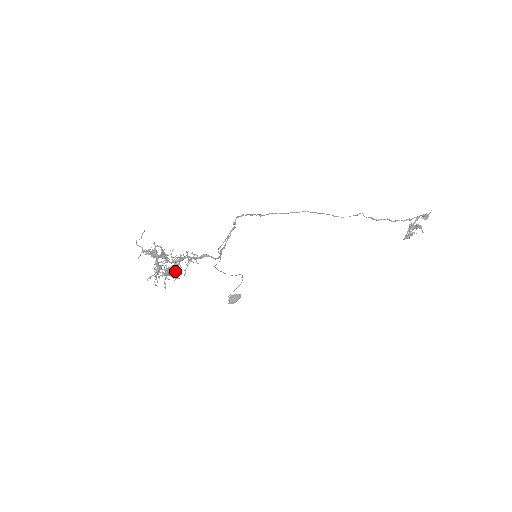
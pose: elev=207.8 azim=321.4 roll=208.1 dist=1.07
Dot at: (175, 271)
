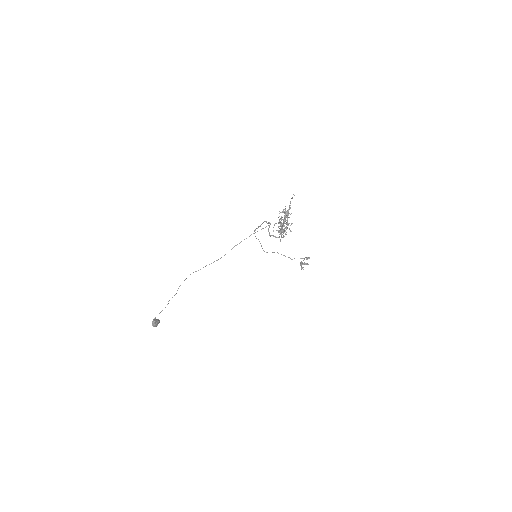
Dot at: (284, 231)
